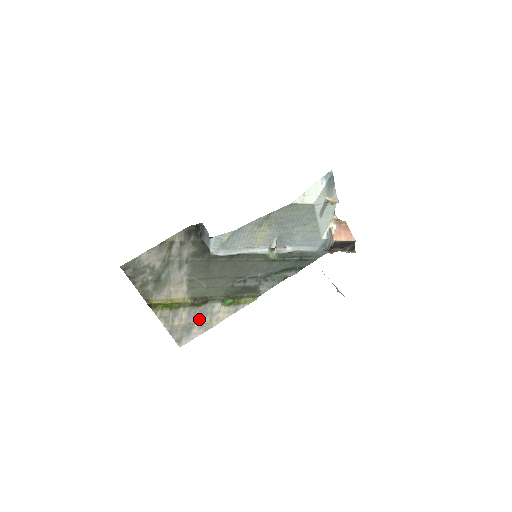
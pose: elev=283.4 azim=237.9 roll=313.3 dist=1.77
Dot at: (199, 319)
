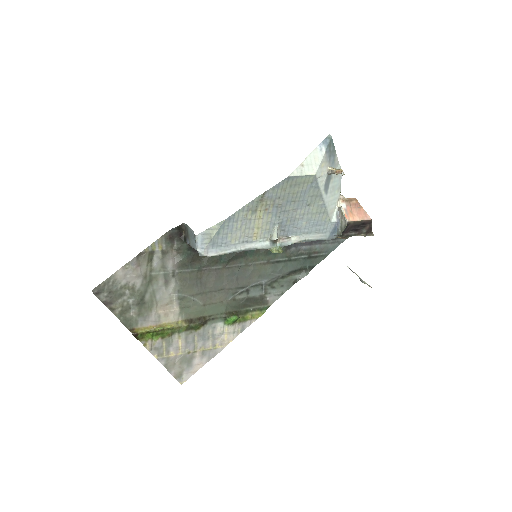
Dot at: (199, 346)
